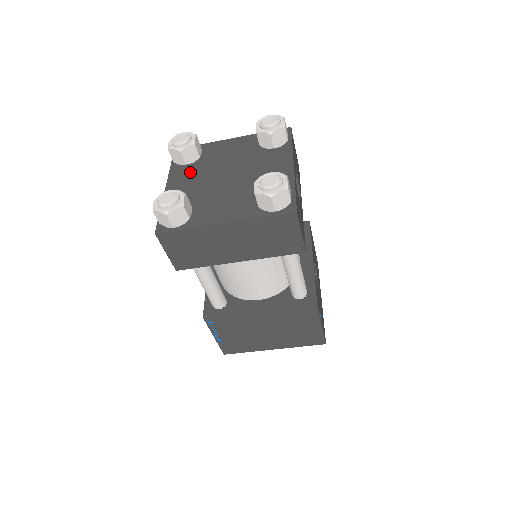
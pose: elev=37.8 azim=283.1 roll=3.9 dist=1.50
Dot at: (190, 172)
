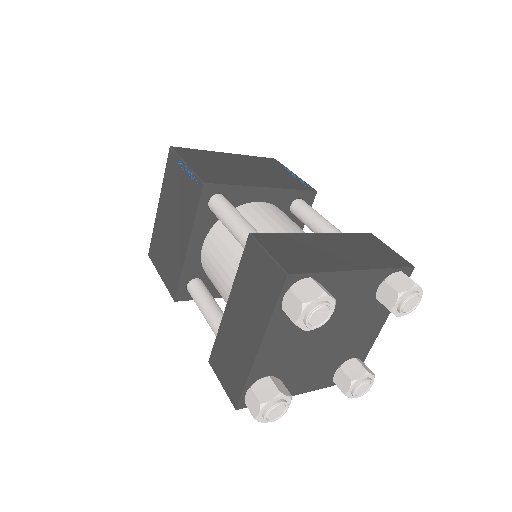
Dot at: (294, 326)
